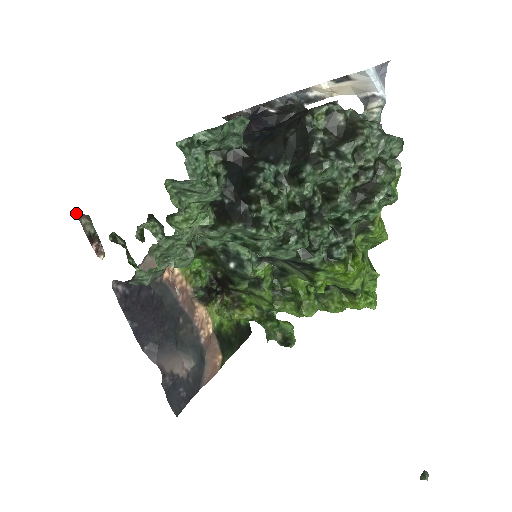
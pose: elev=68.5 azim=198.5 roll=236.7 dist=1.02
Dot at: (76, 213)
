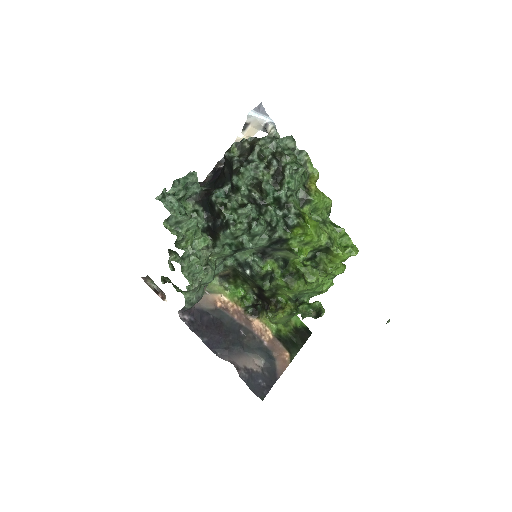
Dot at: occluded
